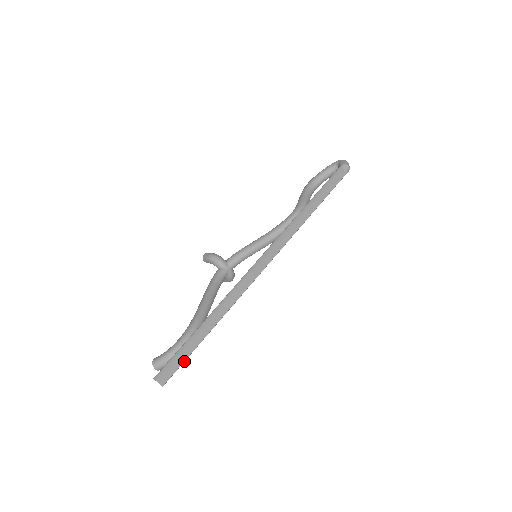
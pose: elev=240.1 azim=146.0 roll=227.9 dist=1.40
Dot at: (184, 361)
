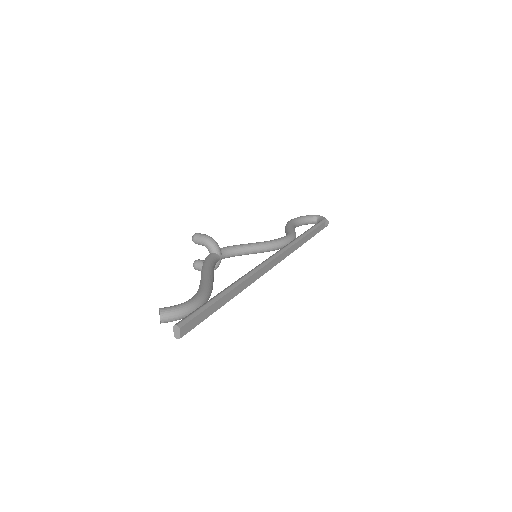
Dot at: (202, 321)
